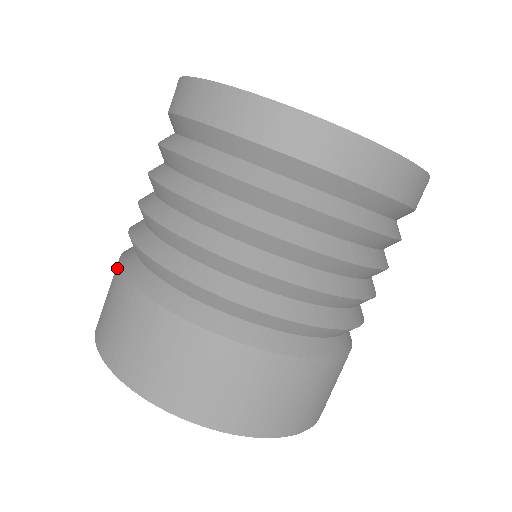
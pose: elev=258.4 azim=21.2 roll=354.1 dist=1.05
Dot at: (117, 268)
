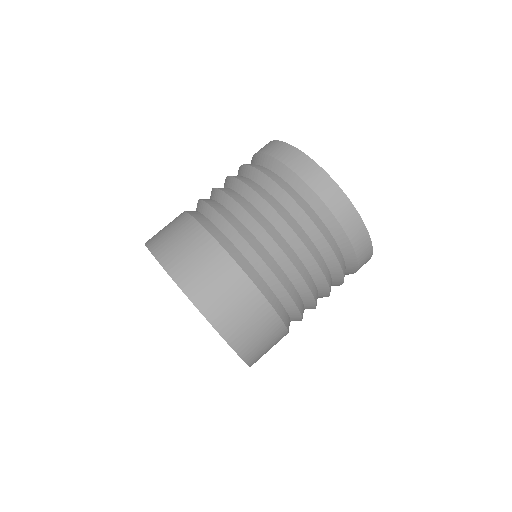
Dot at: (191, 220)
